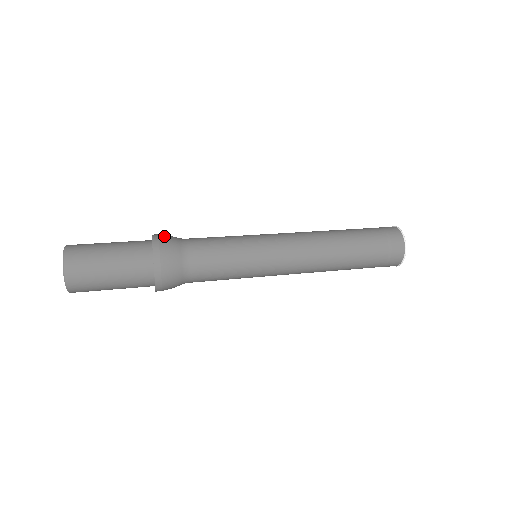
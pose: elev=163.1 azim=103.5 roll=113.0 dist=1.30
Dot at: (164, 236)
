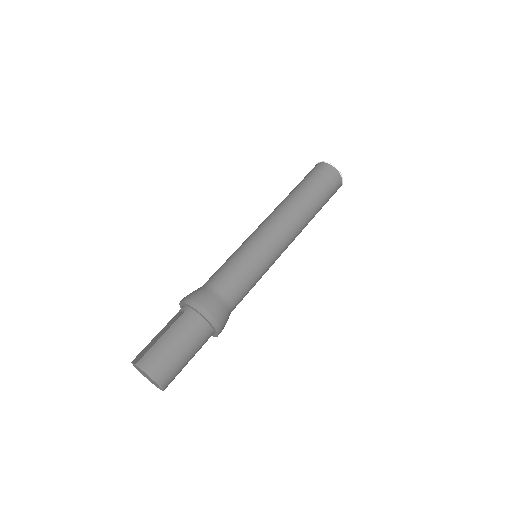
Dot at: (209, 306)
